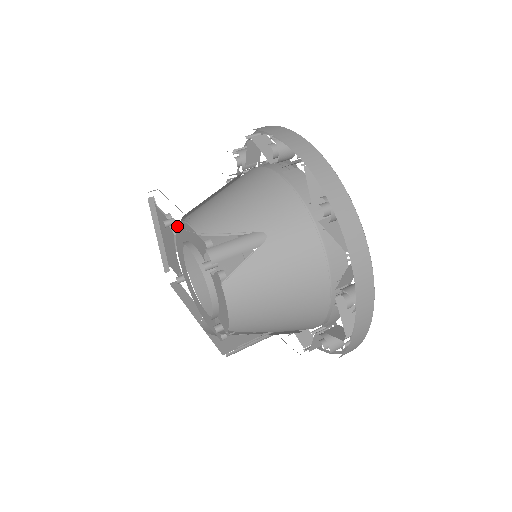
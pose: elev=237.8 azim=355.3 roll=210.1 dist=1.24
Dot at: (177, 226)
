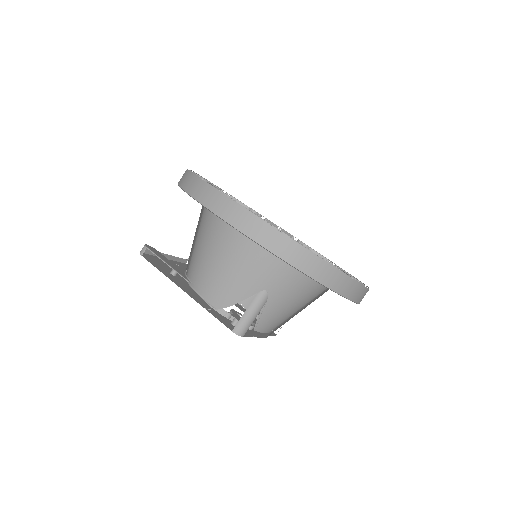
Dot at: occluded
